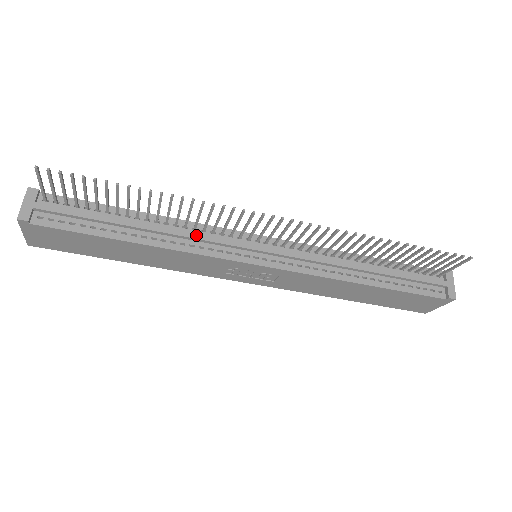
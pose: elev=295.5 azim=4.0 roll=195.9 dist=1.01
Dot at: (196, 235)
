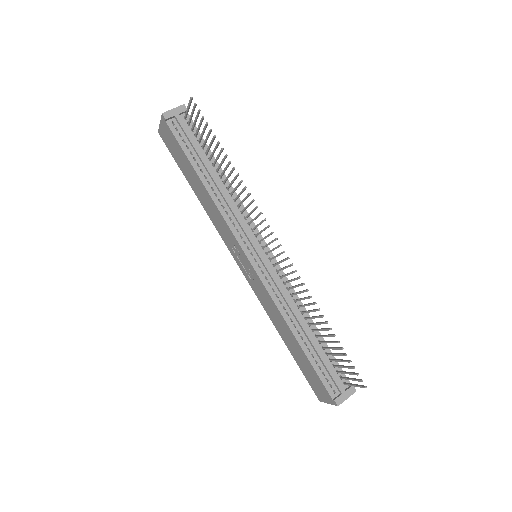
Dot at: (235, 209)
